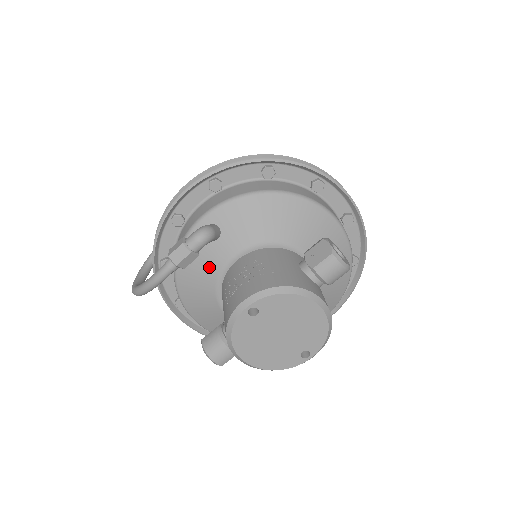
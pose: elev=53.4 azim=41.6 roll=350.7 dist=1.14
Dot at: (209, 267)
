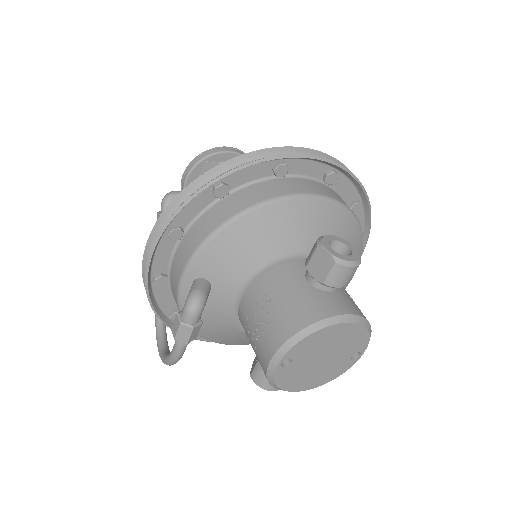
Dot at: (218, 314)
